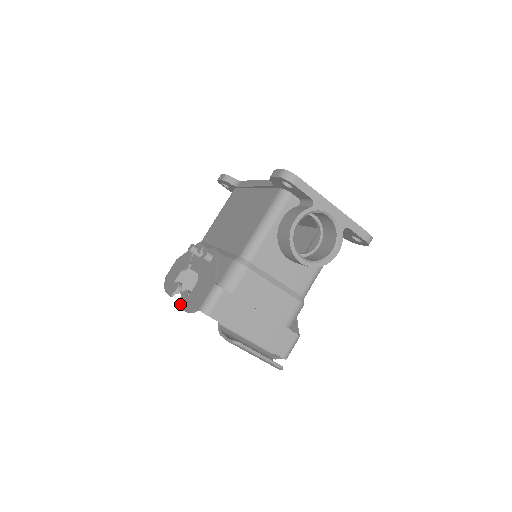
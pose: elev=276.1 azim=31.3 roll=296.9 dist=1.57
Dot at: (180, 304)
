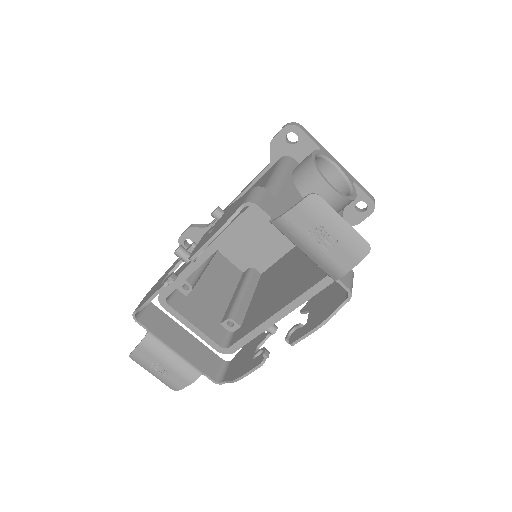
Dot at: (196, 251)
